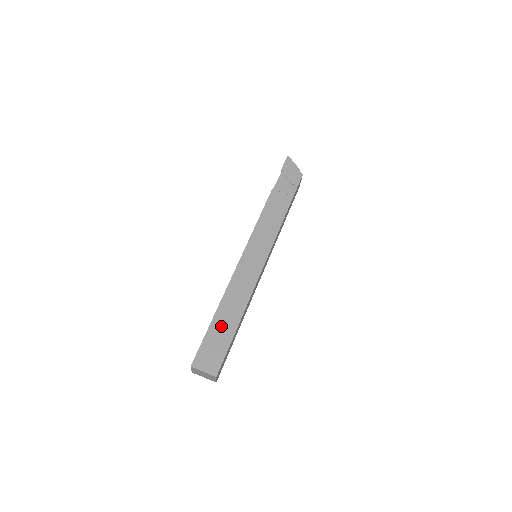
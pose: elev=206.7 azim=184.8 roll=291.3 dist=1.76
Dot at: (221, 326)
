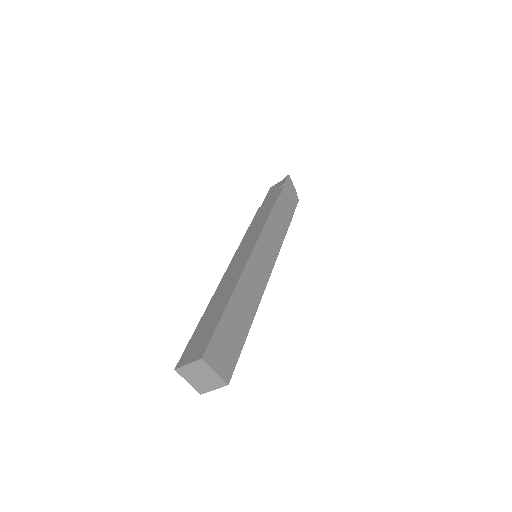
Dot at: (235, 319)
